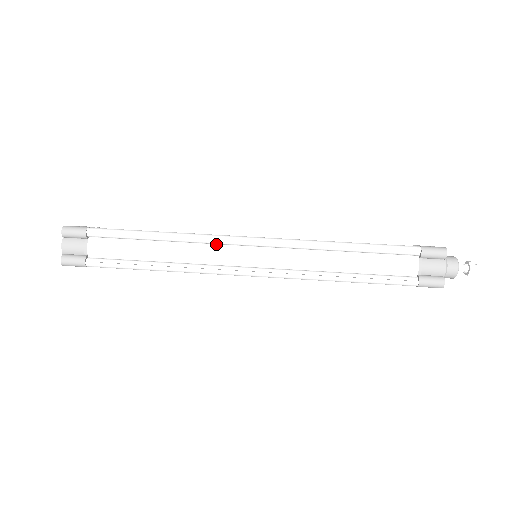
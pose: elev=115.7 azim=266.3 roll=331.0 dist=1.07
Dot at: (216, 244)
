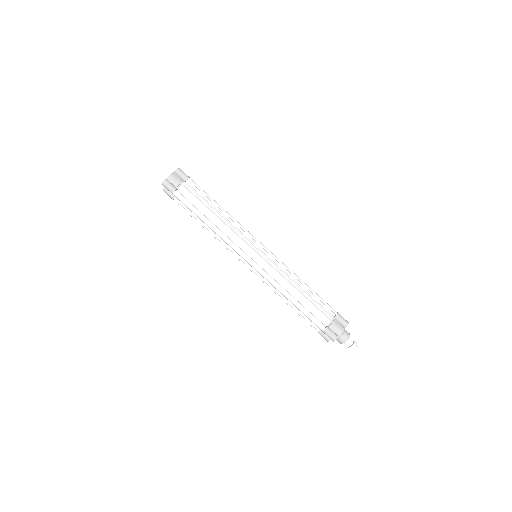
Dot at: occluded
